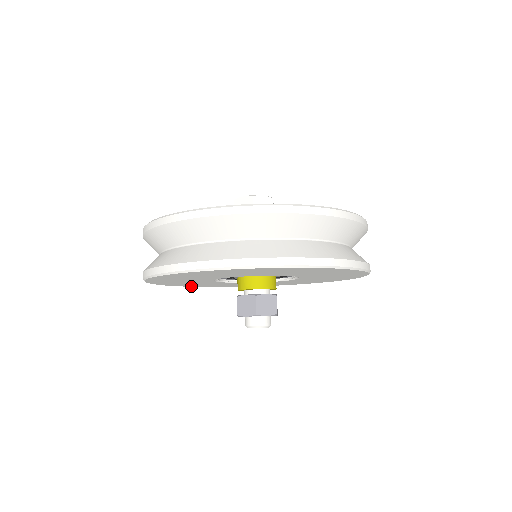
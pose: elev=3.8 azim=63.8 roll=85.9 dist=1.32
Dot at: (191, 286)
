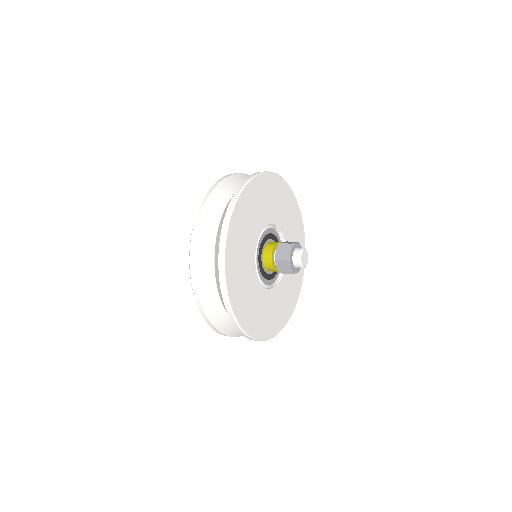
Dot at: (228, 285)
